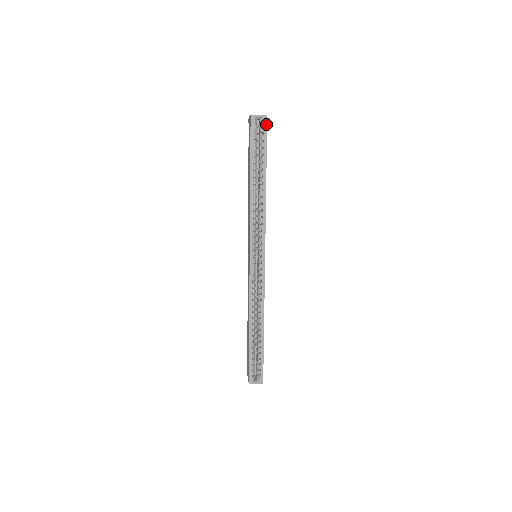
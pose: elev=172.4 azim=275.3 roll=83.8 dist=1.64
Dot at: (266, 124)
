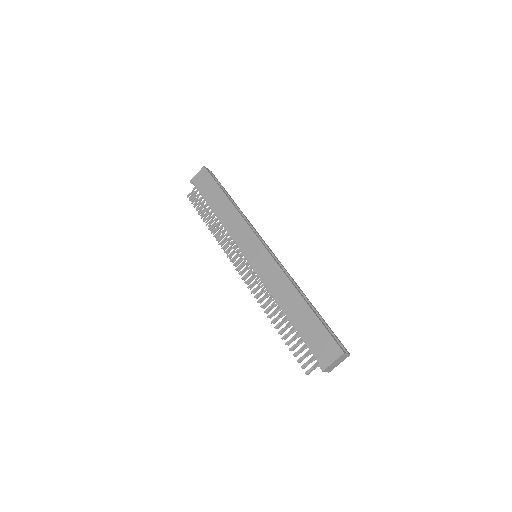
Dot at: (214, 175)
